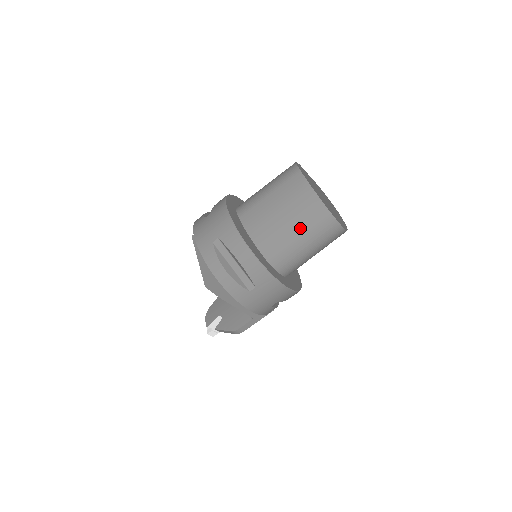
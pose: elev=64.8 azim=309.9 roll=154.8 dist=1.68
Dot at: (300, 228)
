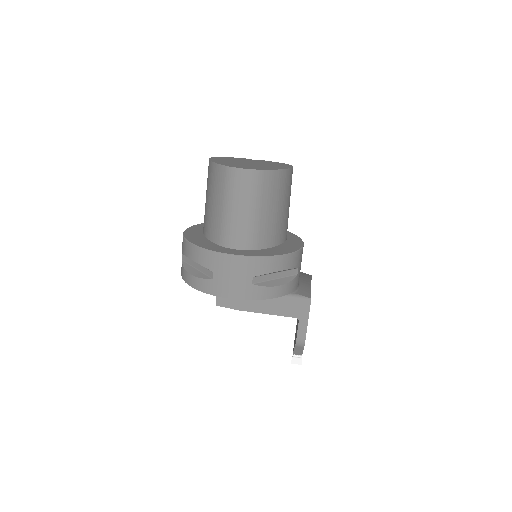
Dot at: (219, 198)
